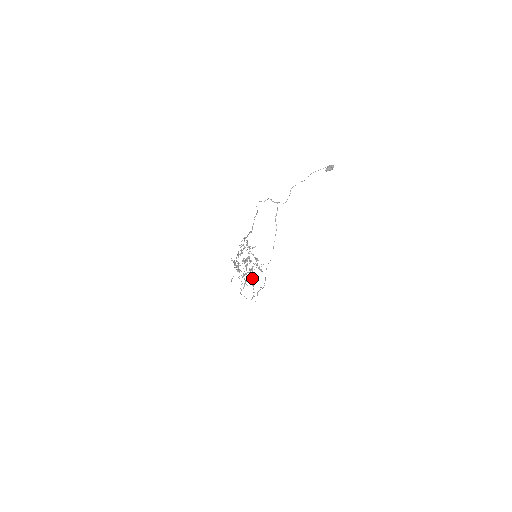
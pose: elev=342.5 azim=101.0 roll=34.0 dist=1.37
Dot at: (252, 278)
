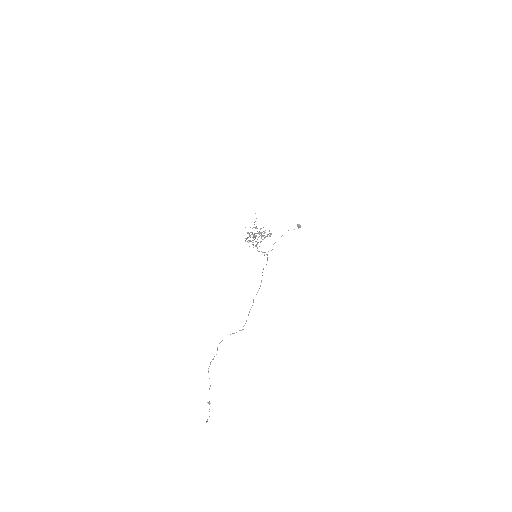
Dot at: occluded
